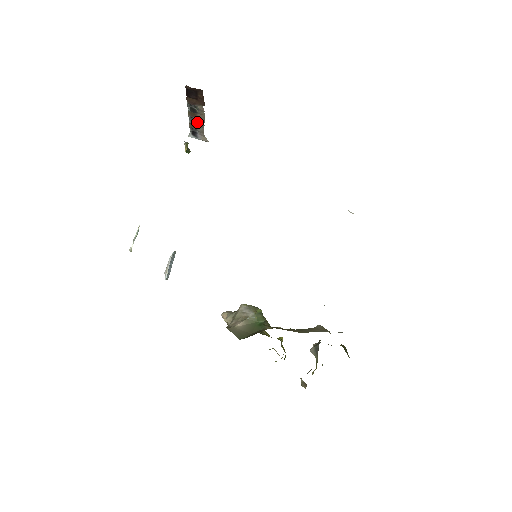
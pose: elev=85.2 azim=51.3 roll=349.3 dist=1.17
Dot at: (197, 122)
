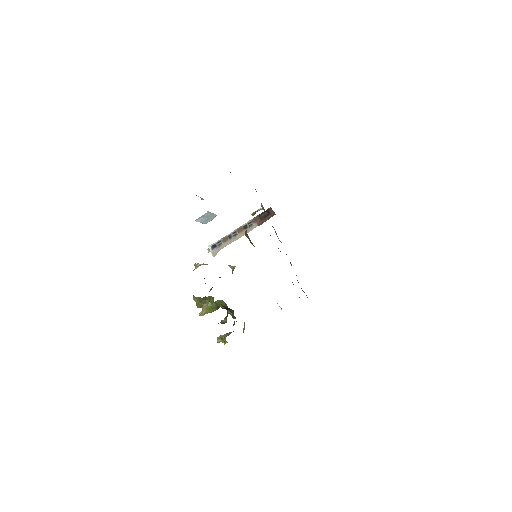
Dot at: (232, 238)
